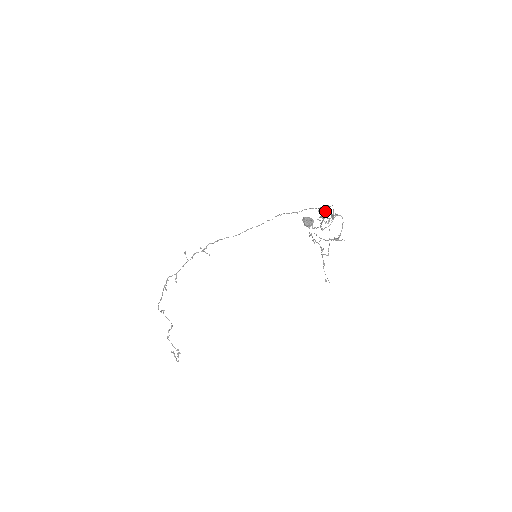
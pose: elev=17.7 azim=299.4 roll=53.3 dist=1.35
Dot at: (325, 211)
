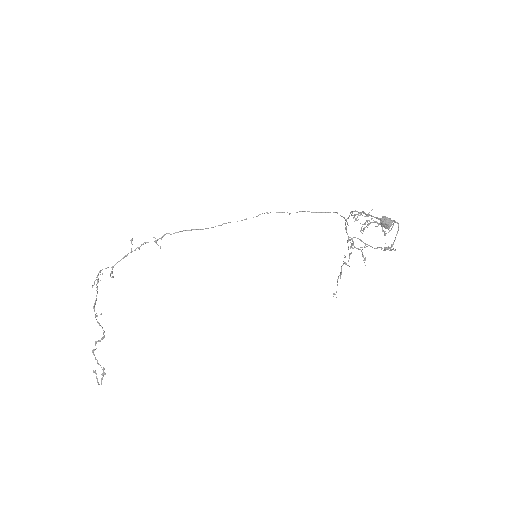
Dot at: (368, 215)
